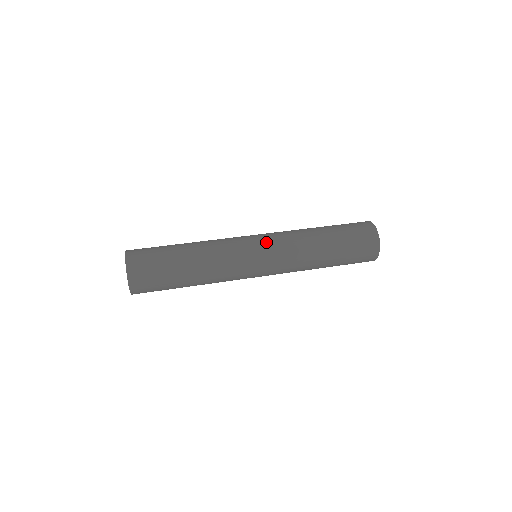
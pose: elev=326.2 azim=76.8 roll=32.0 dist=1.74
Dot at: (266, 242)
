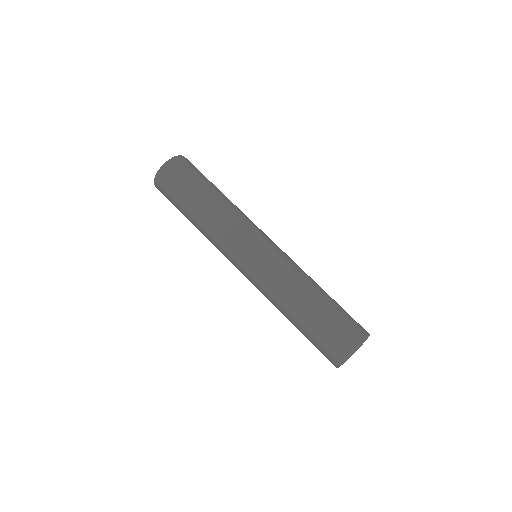
Dot at: (247, 274)
